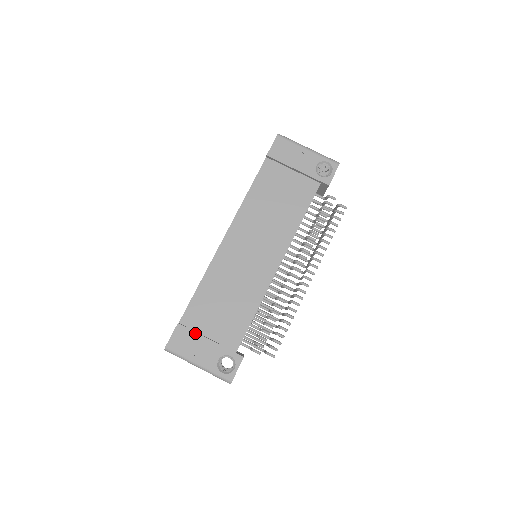
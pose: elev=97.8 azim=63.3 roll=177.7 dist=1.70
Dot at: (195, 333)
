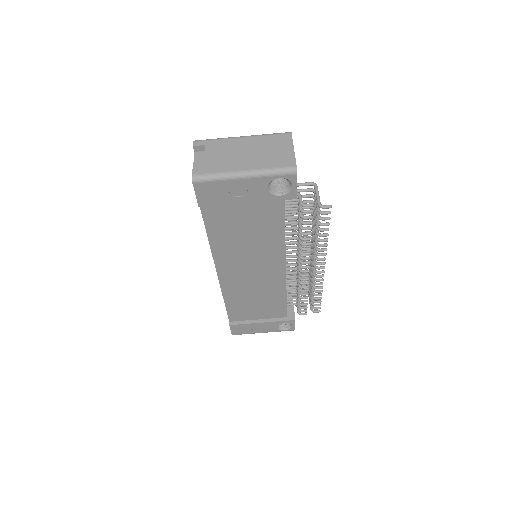
Dot at: (247, 324)
